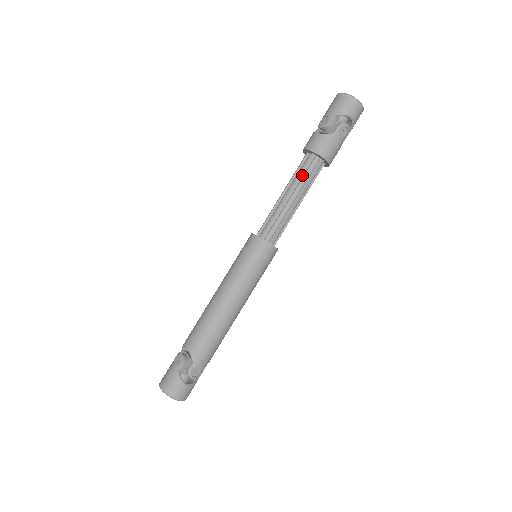
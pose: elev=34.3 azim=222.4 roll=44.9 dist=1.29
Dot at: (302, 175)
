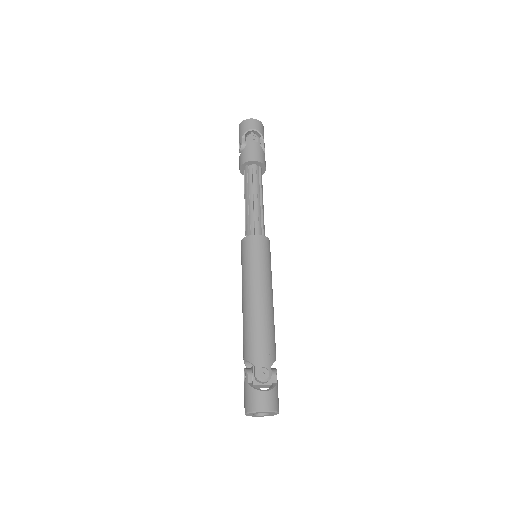
Dot at: (247, 182)
